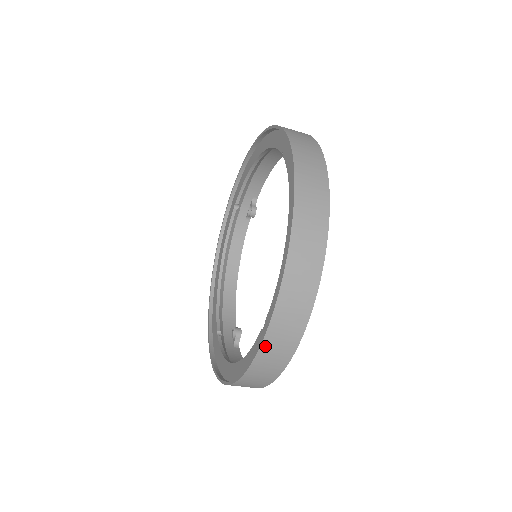
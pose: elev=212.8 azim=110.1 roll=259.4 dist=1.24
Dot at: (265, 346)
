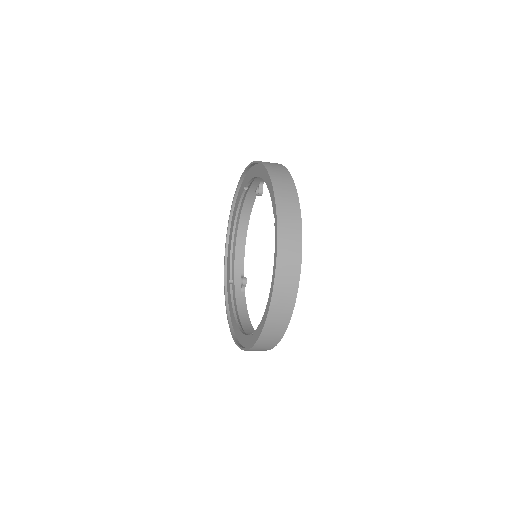
Dot at: (252, 349)
